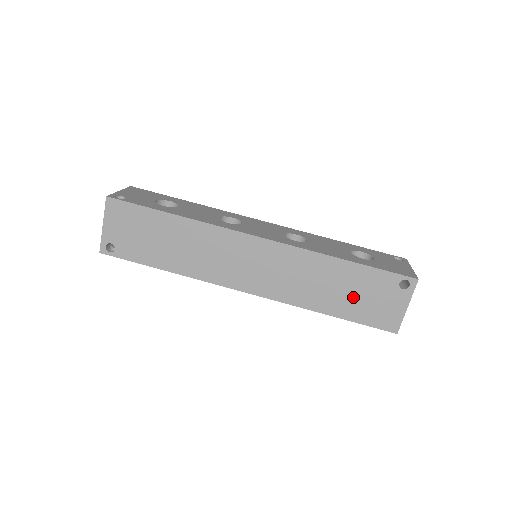
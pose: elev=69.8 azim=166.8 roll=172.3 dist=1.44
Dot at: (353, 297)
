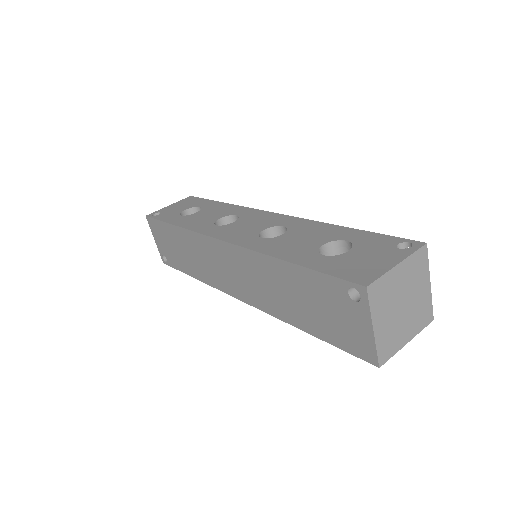
Dot at: (313, 310)
